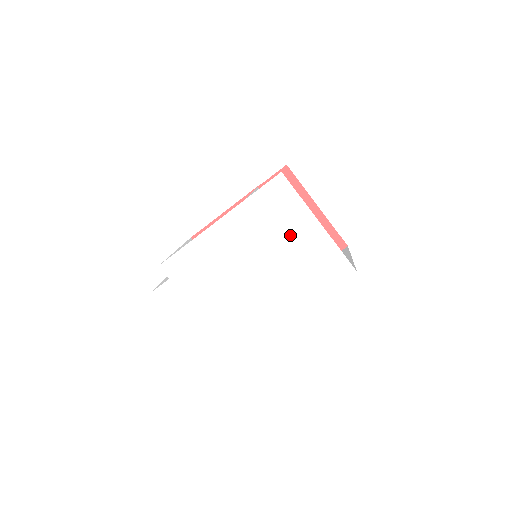
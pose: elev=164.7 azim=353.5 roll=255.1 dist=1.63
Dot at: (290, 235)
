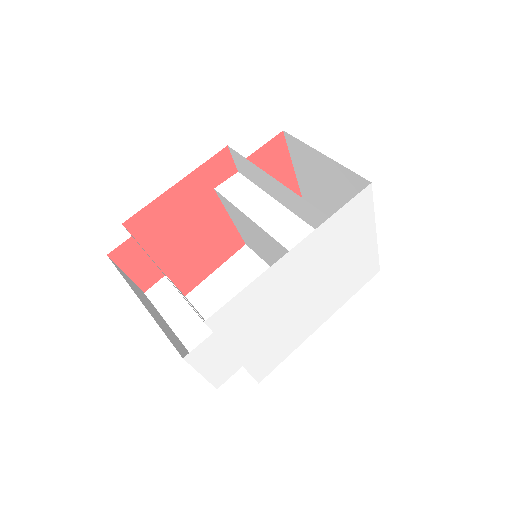
Dot at: (350, 250)
